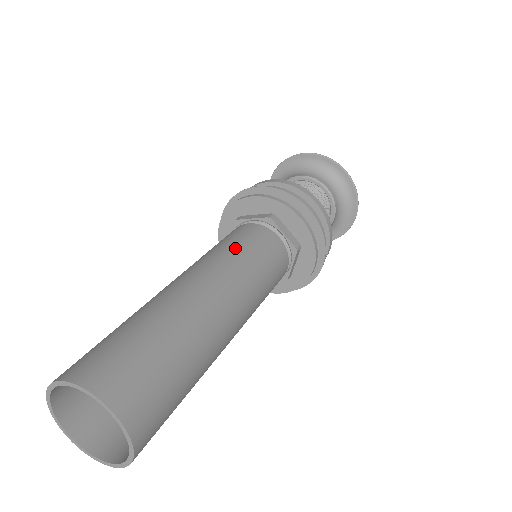
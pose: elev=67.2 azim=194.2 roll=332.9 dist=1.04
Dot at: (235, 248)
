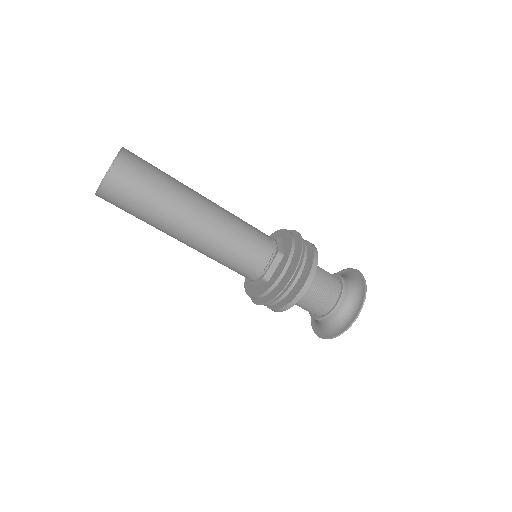
Dot at: occluded
